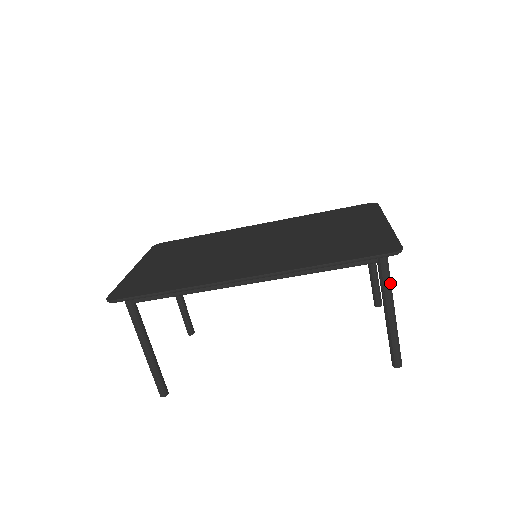
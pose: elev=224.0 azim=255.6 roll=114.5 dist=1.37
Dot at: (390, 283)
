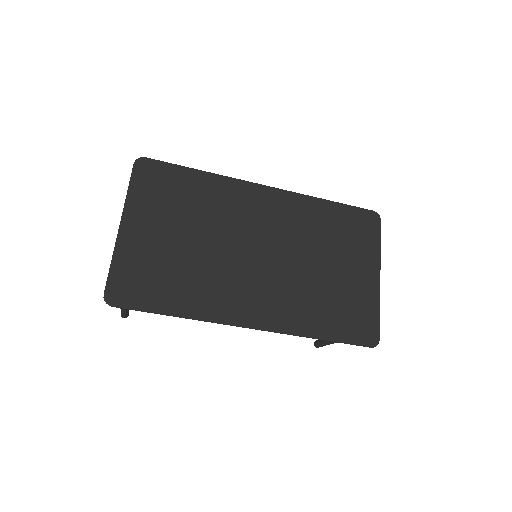
Dot at: occluded
